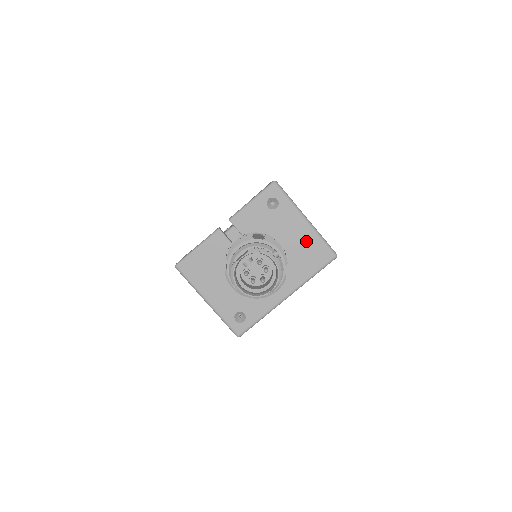
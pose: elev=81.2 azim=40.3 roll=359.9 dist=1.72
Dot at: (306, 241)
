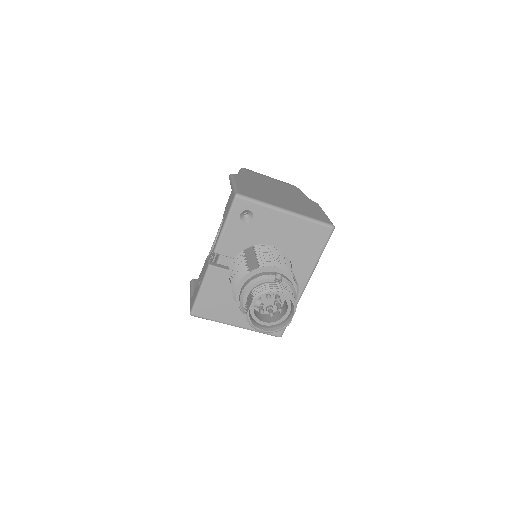
Dot at: (298, 231)
